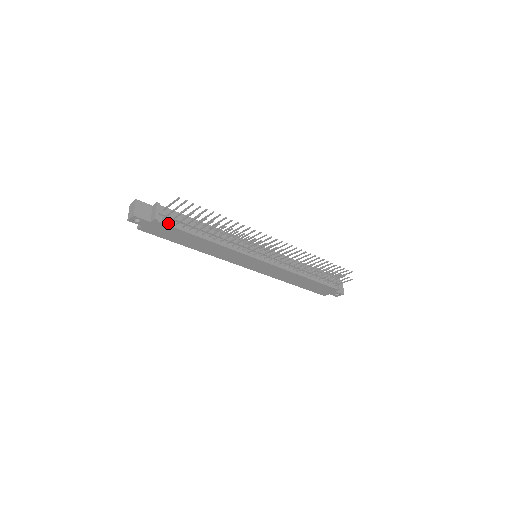
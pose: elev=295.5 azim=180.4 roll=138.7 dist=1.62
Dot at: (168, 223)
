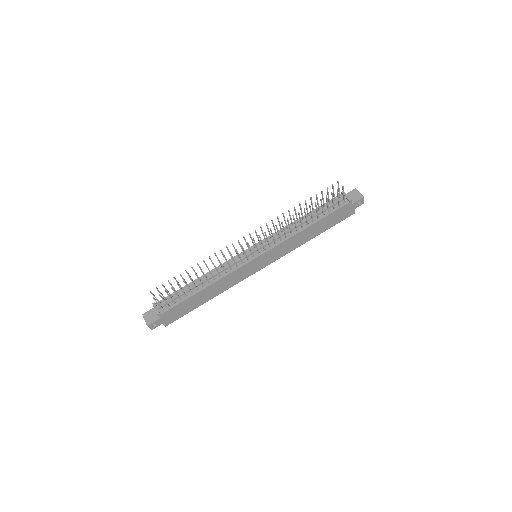
Dot at: (169, 308)
